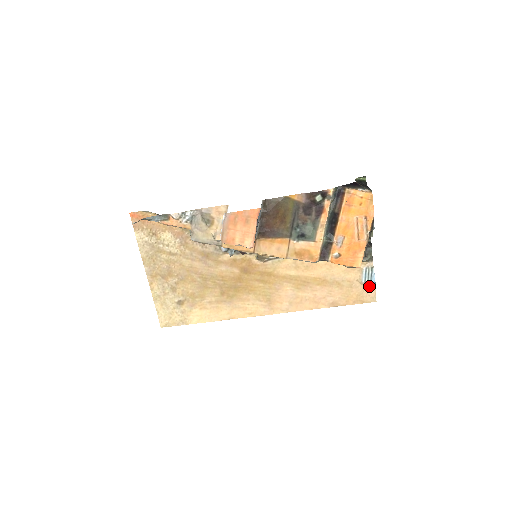
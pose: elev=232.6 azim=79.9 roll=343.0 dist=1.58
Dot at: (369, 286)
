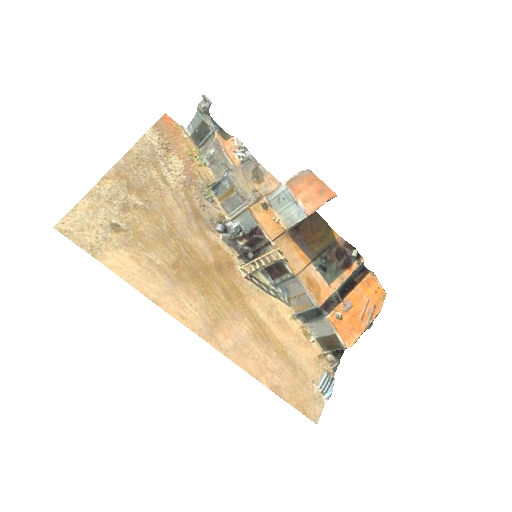
Dot at: (320, 398)
